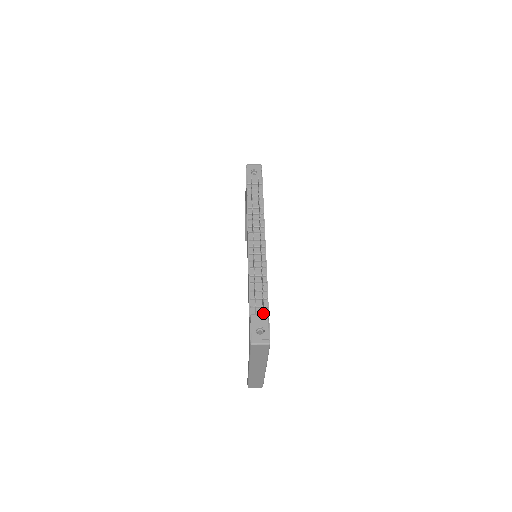
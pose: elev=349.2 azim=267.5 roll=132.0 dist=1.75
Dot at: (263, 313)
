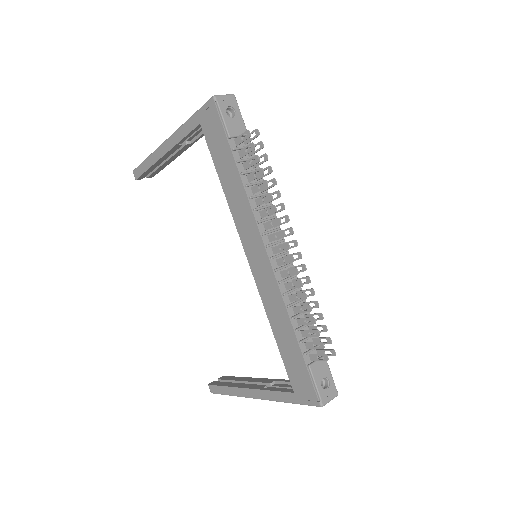
Dot at: (319, 356)
